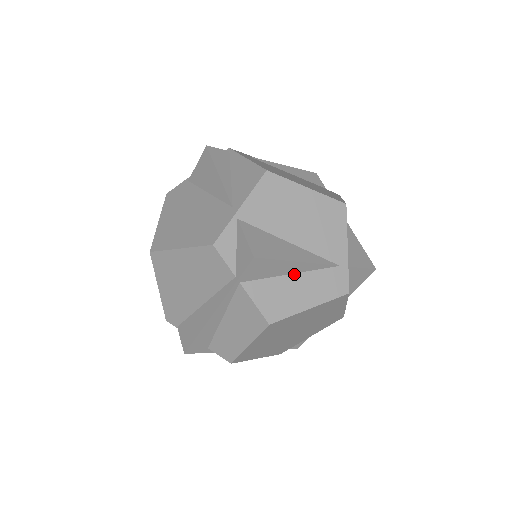
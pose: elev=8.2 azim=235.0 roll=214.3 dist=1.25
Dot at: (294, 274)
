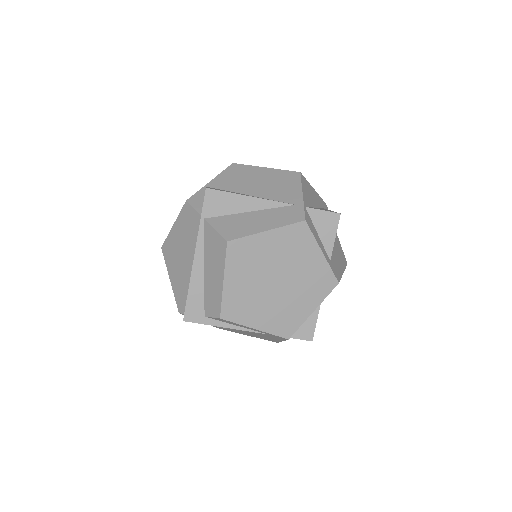
Dot at: (252, 212)
